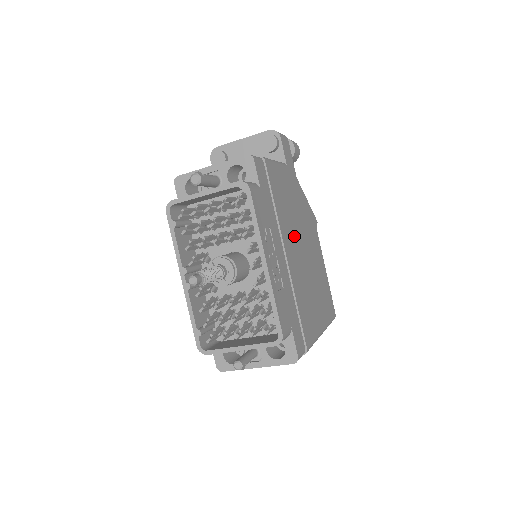
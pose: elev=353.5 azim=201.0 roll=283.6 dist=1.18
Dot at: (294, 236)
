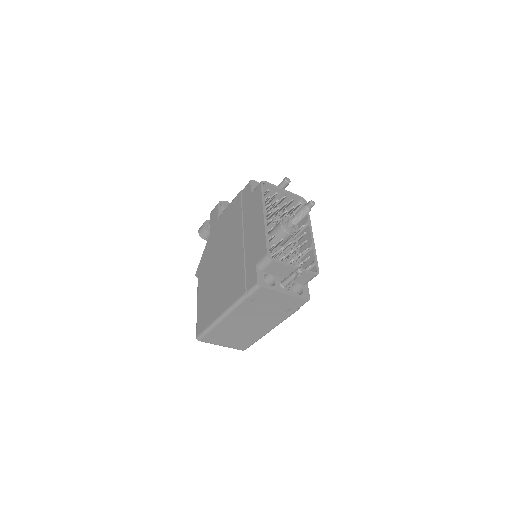
Dot at: occluded
